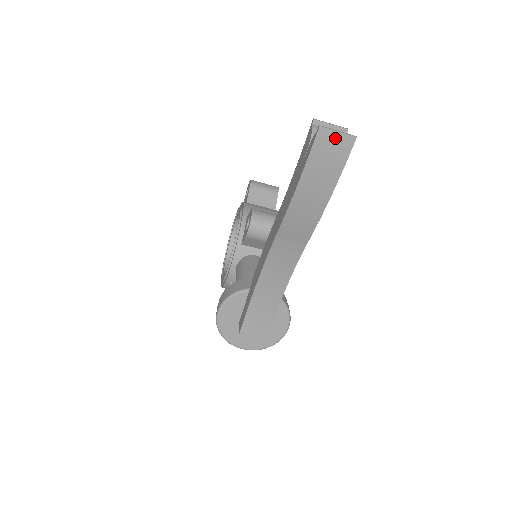
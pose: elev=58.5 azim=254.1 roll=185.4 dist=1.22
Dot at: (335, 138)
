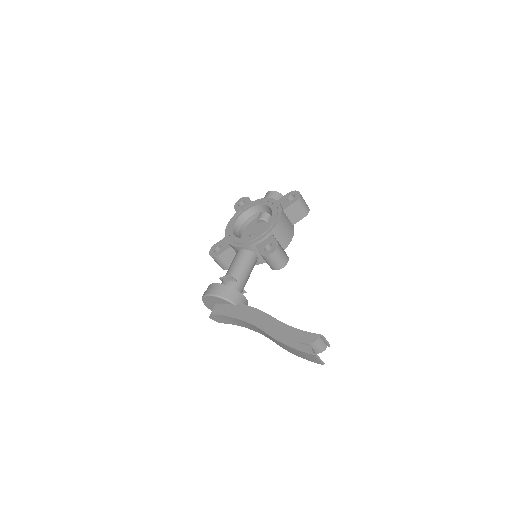
Dot at: (317, 359)
